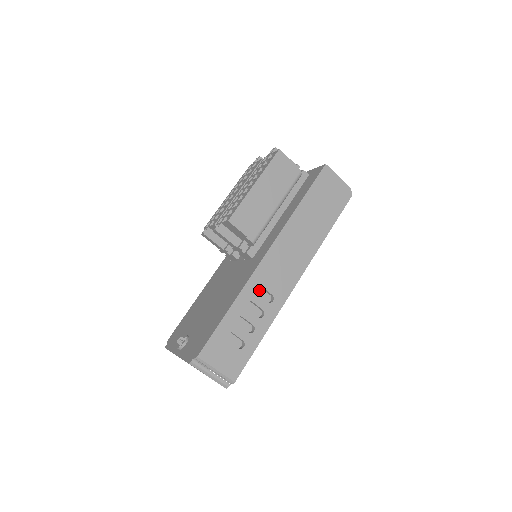
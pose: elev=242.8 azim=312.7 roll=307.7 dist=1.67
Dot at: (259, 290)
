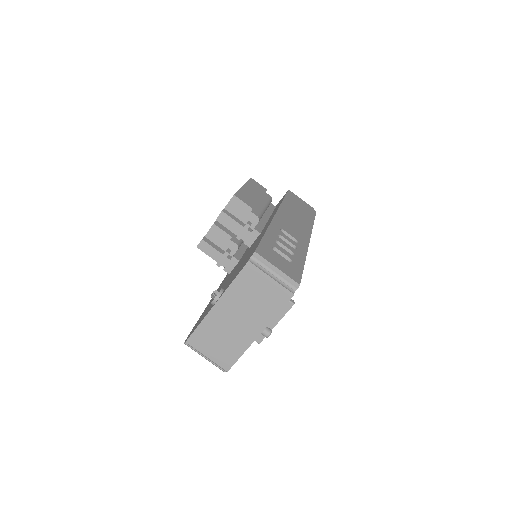
Dot at: occluded
